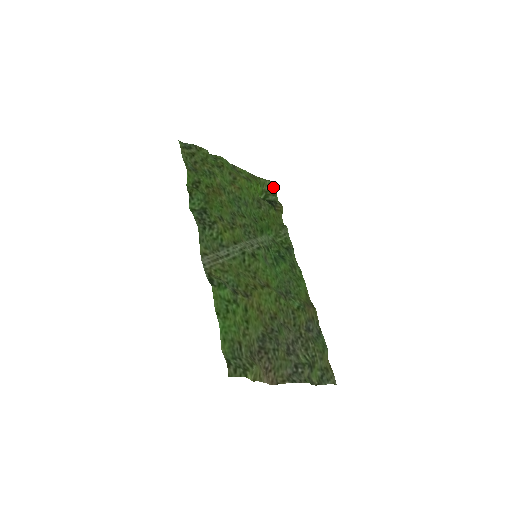
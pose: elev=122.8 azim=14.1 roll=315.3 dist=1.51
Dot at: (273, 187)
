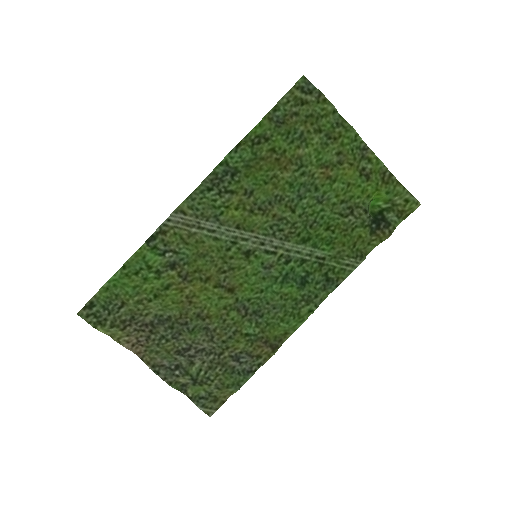
Dot at: (410, 207)
